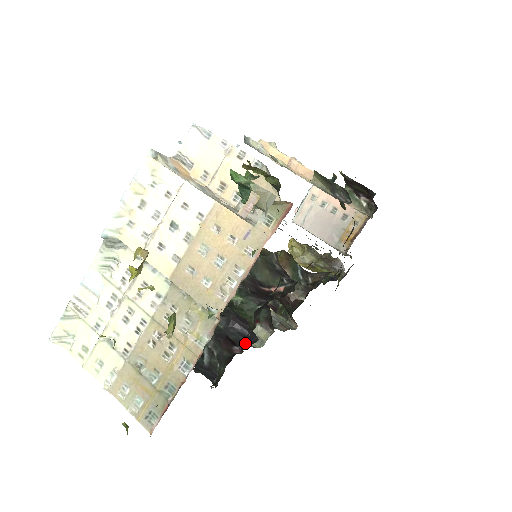
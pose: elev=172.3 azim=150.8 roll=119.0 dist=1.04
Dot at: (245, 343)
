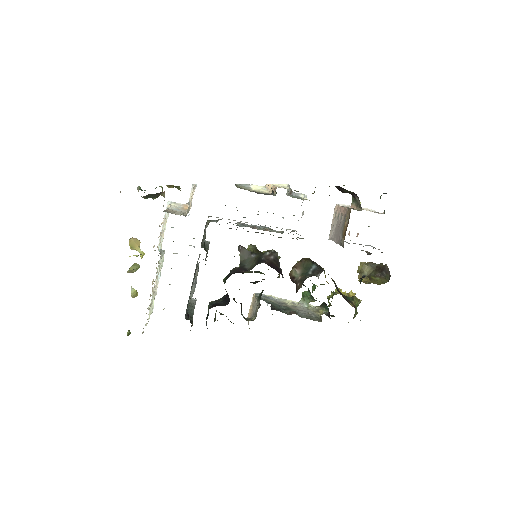
Dot at: occluded
